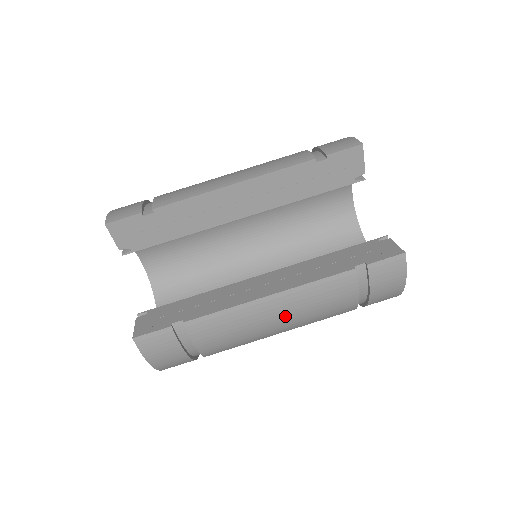
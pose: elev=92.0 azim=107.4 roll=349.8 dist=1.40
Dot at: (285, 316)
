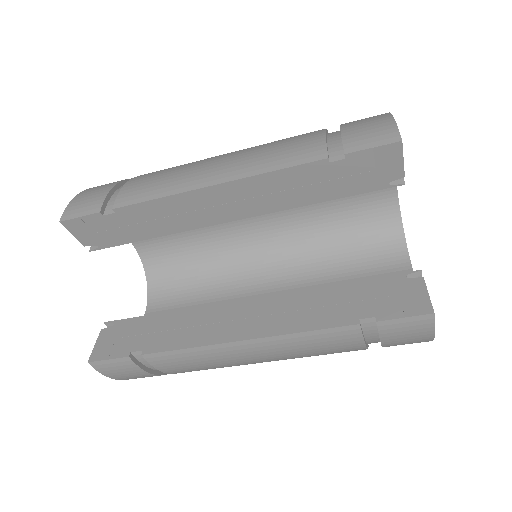
Dot at: (268, 357)
